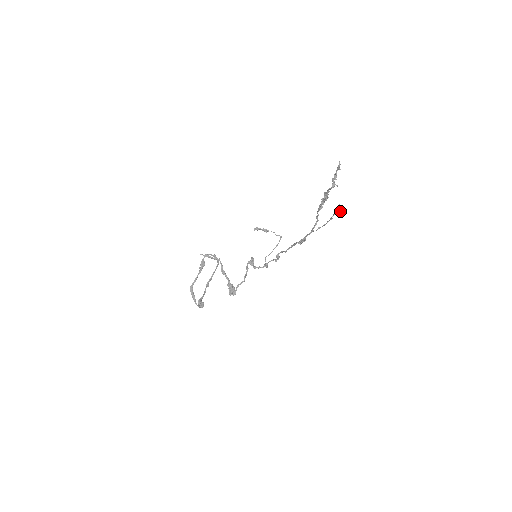
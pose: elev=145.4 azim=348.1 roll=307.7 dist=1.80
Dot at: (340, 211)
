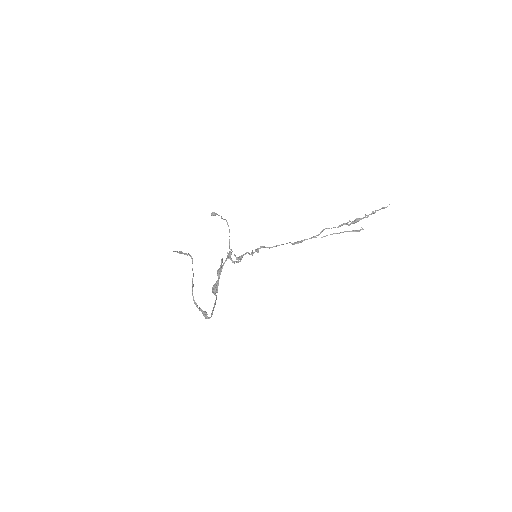
Dot at: occluded
